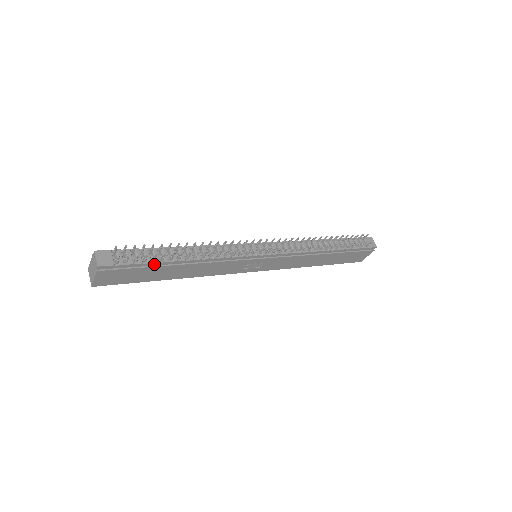
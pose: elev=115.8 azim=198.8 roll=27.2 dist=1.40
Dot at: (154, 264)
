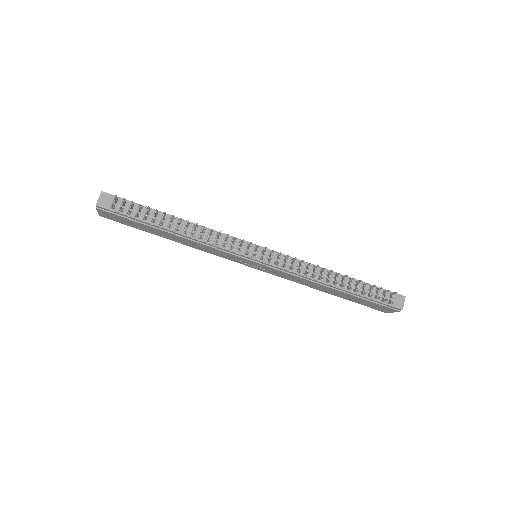
Dot at: (145, 223)
